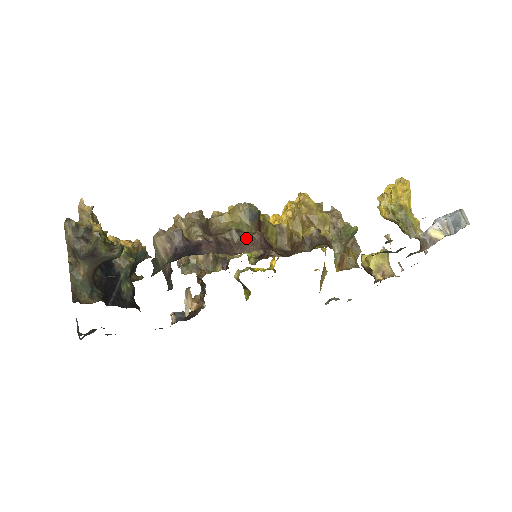
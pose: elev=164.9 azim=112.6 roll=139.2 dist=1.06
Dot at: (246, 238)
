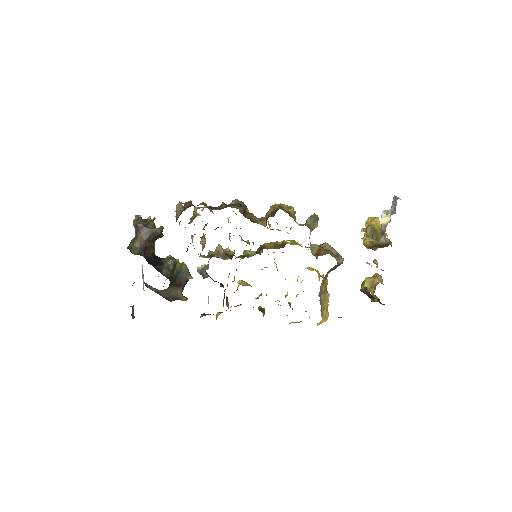
Dot at: (229, 205)
